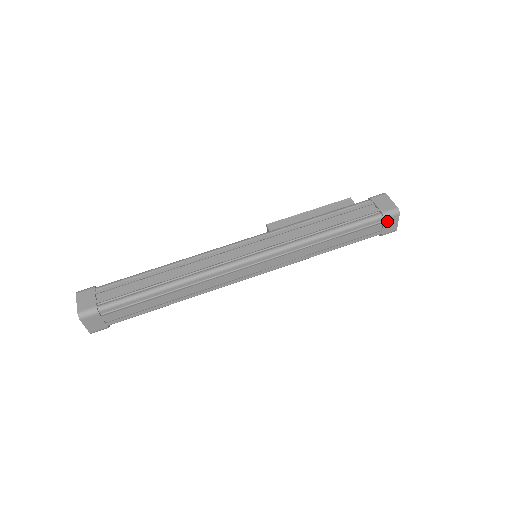
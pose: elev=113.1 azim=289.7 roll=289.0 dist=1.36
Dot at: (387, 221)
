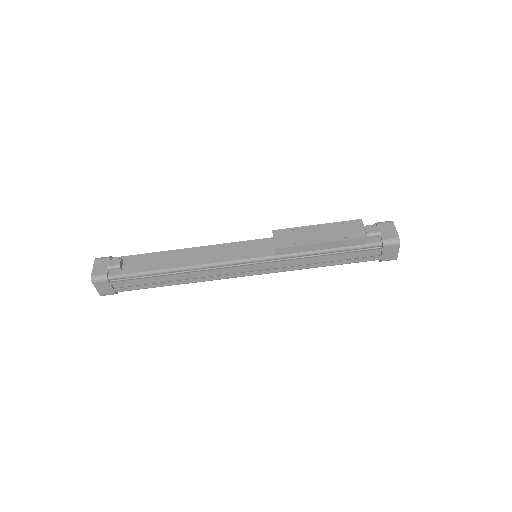
Dot at: occluded
